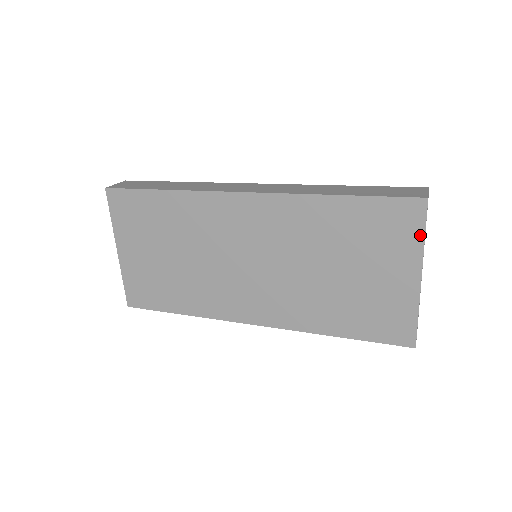
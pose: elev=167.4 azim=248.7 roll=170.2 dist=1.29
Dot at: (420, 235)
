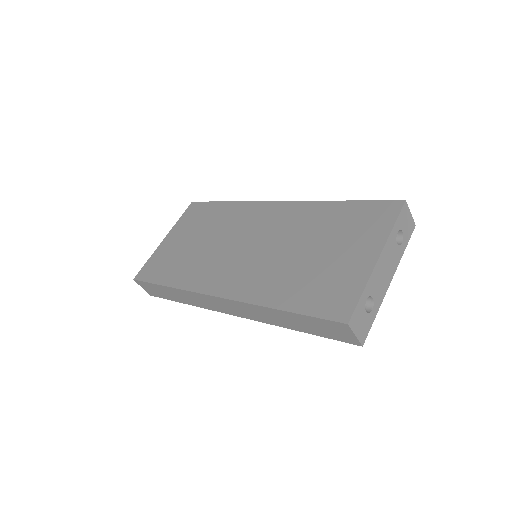
Dot at: (390, 225)
